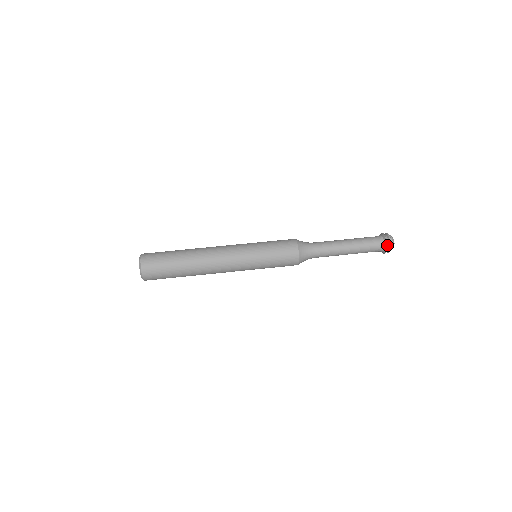
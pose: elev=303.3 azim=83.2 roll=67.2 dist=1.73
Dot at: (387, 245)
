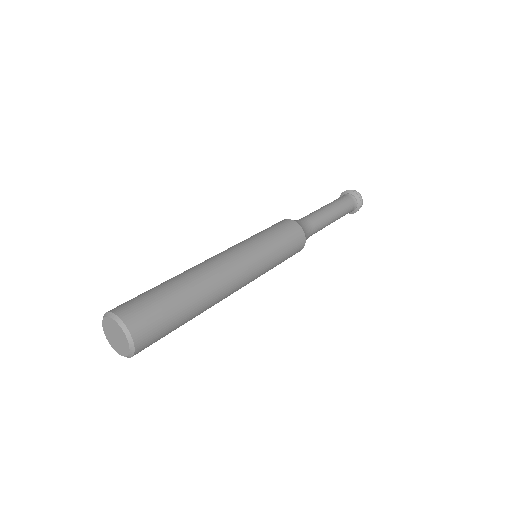
Dot at: (356, 196)
